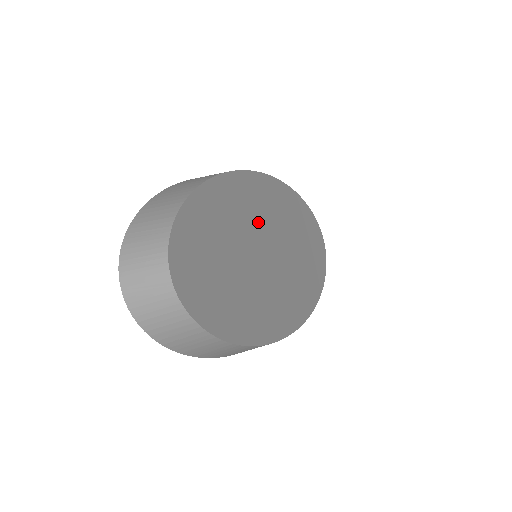
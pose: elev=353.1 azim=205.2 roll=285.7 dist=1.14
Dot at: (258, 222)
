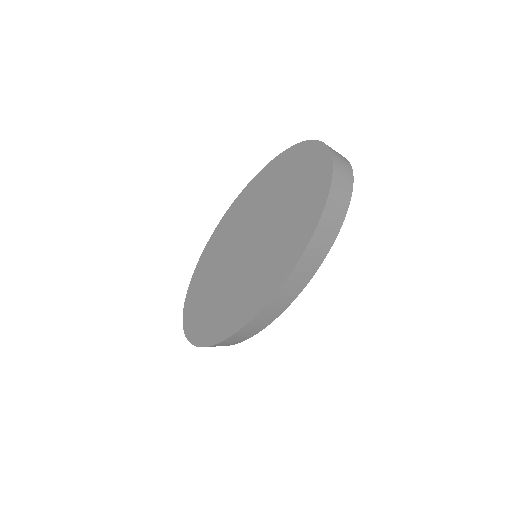
Dot at: occluded
